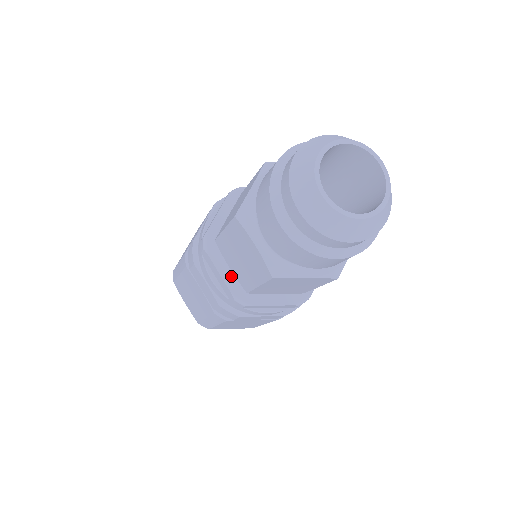
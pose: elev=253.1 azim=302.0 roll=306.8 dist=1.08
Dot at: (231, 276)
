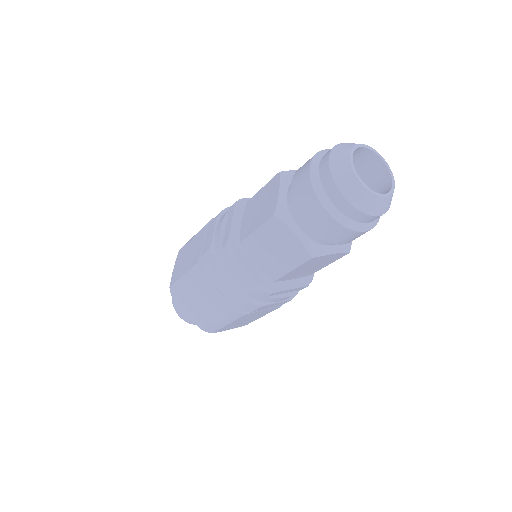
Dot at: (257, 271)
